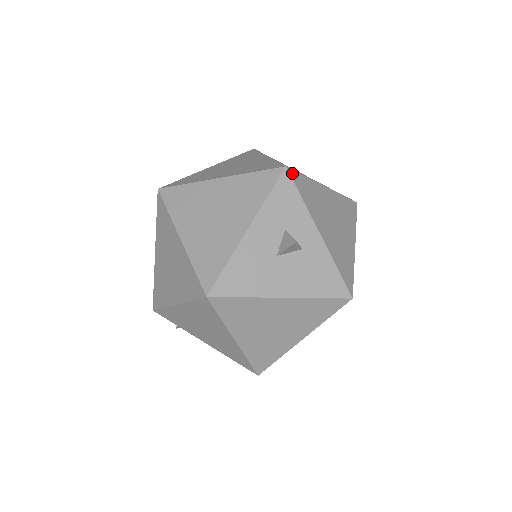
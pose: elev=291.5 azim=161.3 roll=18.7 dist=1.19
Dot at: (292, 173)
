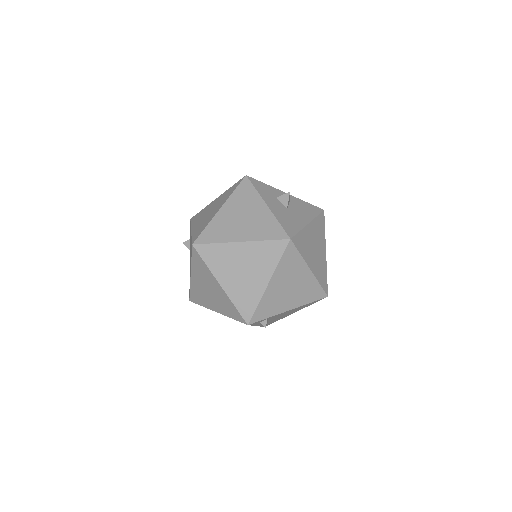
Dot at: (250, 178)
